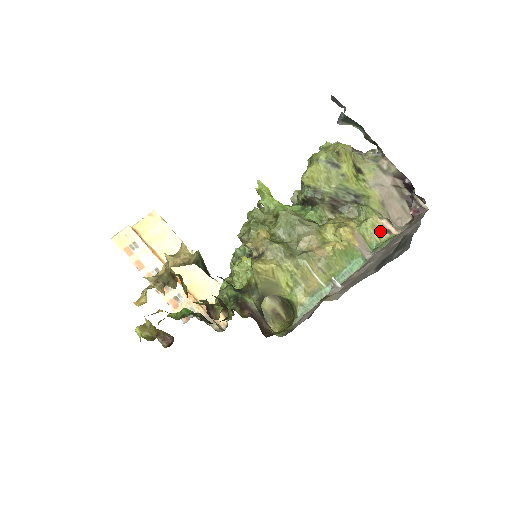
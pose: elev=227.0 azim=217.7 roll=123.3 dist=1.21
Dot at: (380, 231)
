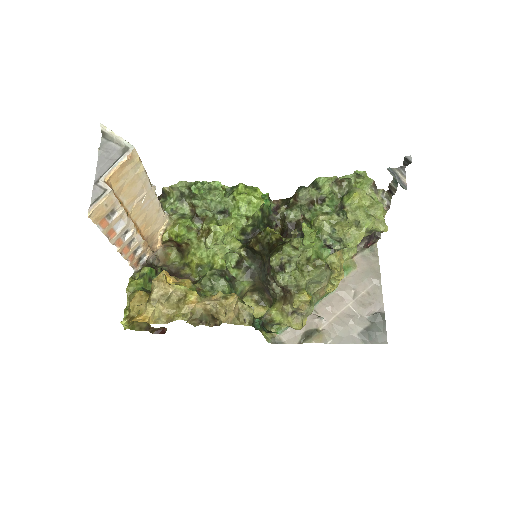
Dot at: occluded
